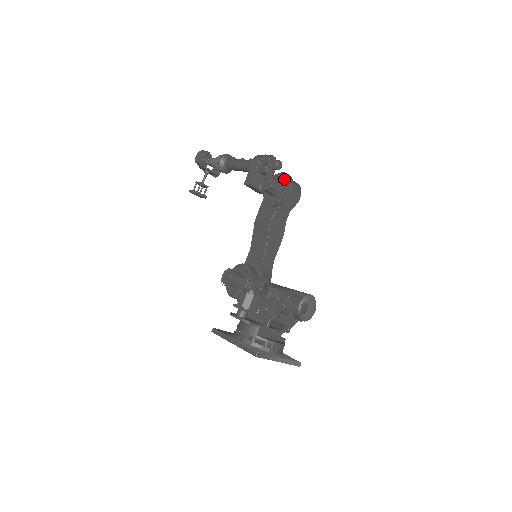
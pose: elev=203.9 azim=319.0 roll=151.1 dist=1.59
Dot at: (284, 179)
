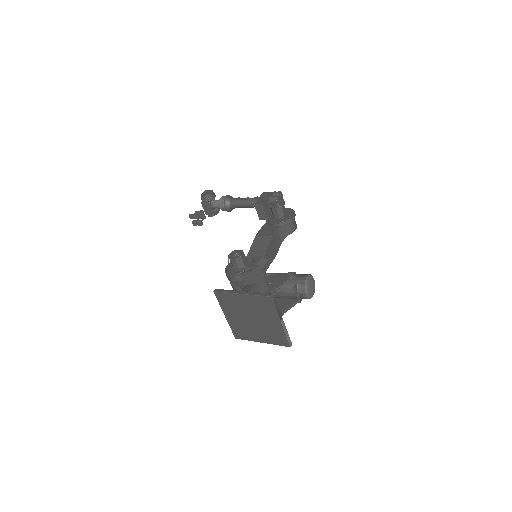
Dot at: (287, 210)
